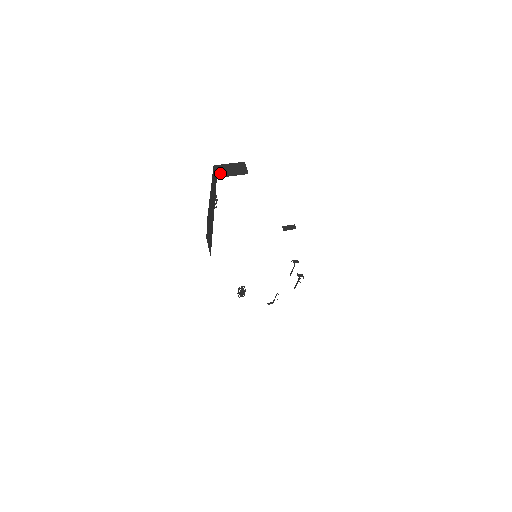
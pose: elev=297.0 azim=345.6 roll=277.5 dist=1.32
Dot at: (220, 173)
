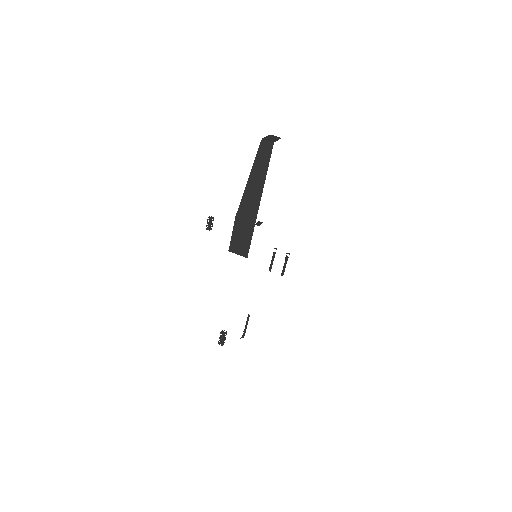
Dot at: (271, 140)
